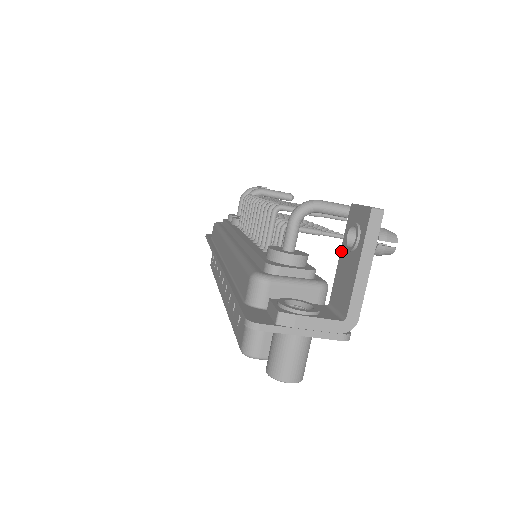
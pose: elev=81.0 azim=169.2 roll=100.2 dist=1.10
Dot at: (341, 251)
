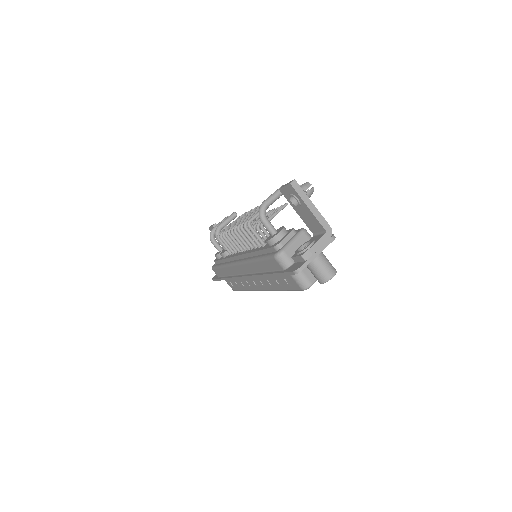
Dot at: (295, 210)
